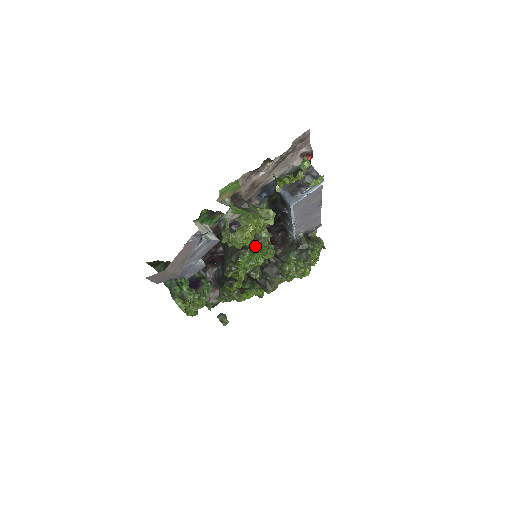
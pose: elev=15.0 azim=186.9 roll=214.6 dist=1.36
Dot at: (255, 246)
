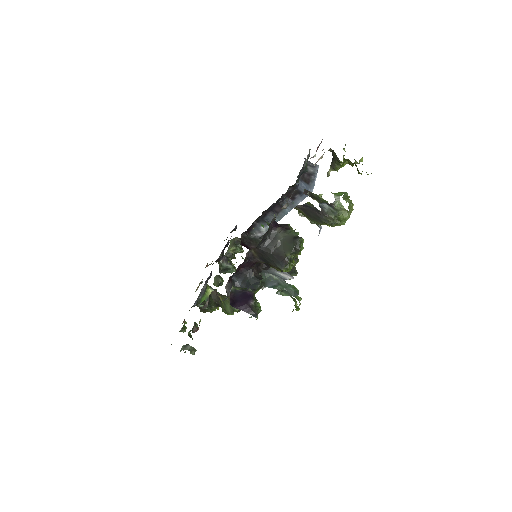
Dot at: occluded
